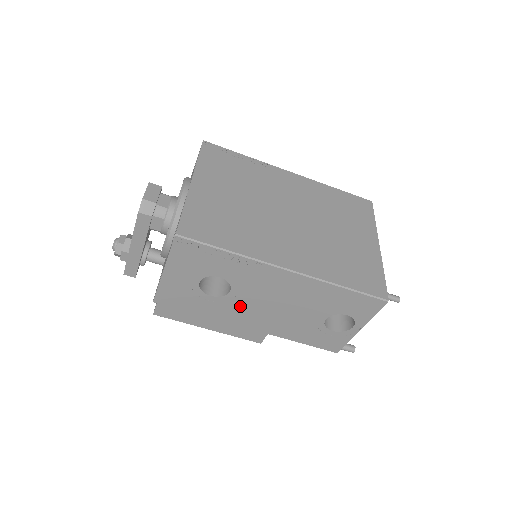
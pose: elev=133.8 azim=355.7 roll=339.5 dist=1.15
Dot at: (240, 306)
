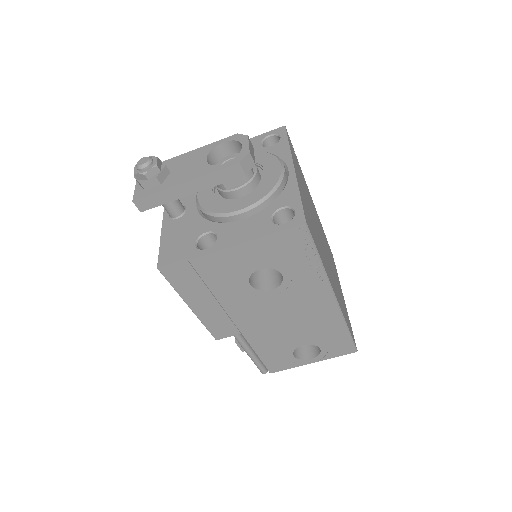
Dot at: (259, 305)
